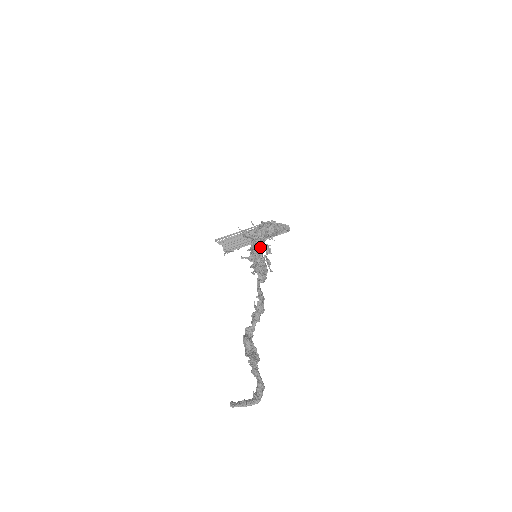
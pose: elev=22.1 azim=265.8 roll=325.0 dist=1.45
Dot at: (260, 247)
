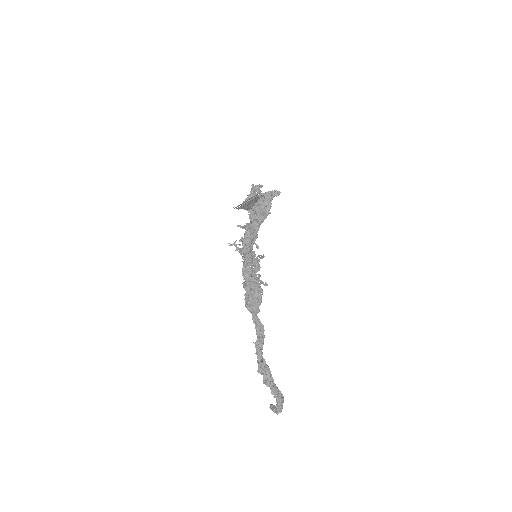
Dot at: (247, 270)
